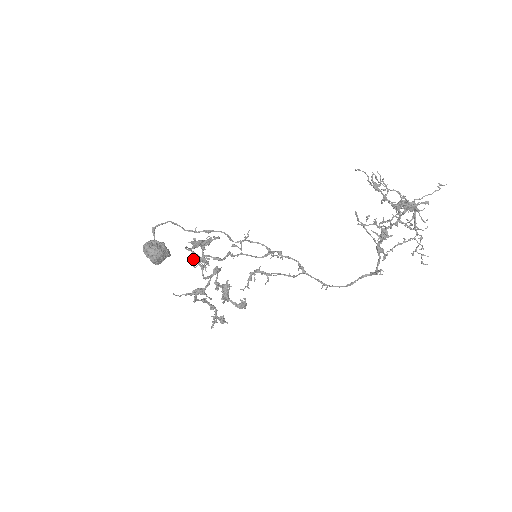
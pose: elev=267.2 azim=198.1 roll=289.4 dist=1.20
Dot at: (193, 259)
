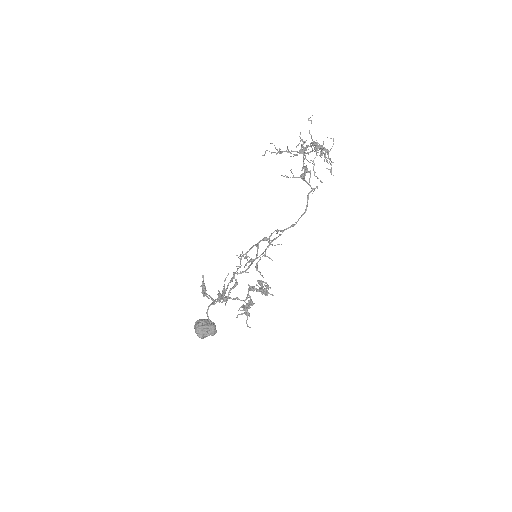
Dot at: (226, 302)
